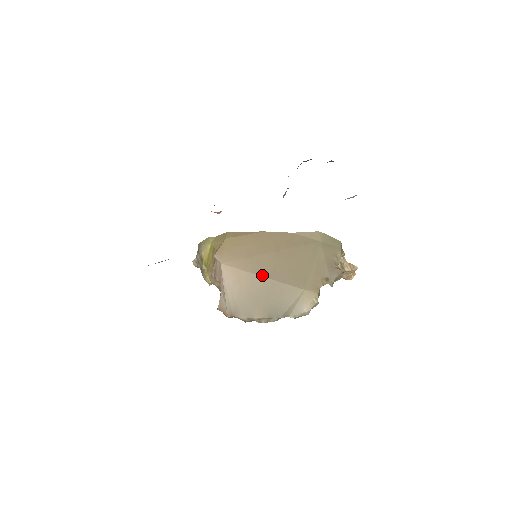
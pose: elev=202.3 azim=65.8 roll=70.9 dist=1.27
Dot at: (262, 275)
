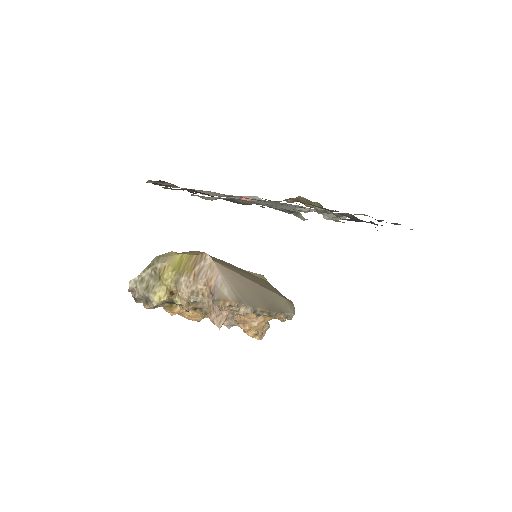
Dot at: (250, 280)
